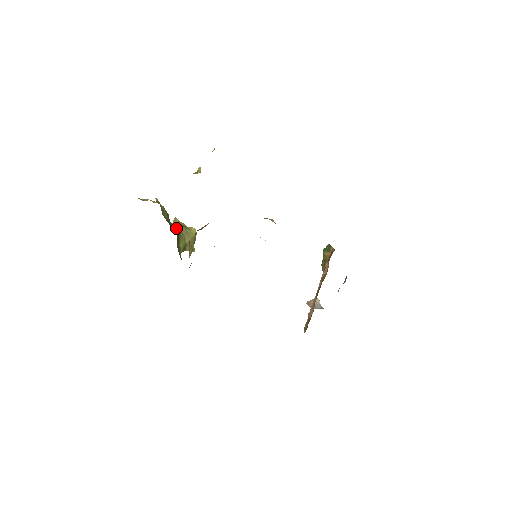
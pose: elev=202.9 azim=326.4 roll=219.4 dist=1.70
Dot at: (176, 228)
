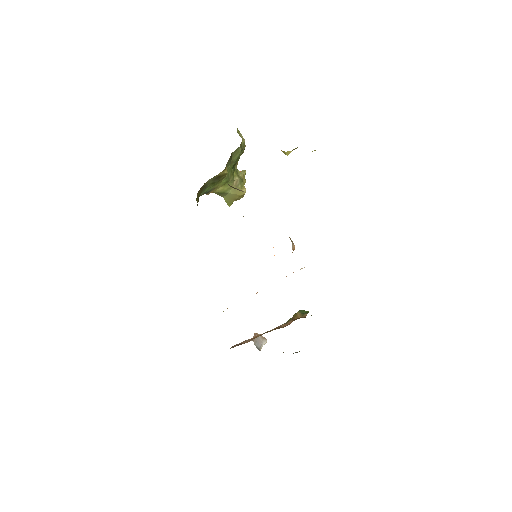
Dot at: (225, 170)
